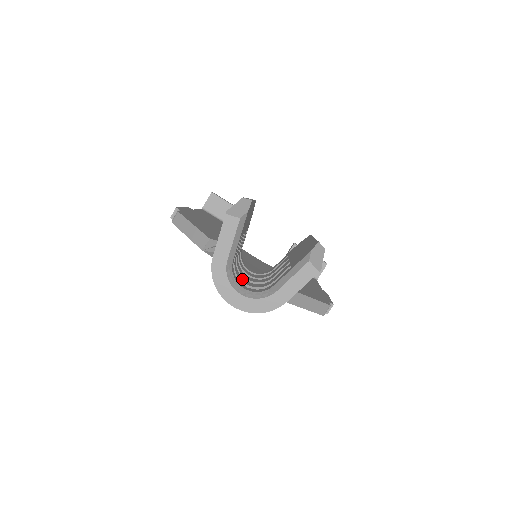
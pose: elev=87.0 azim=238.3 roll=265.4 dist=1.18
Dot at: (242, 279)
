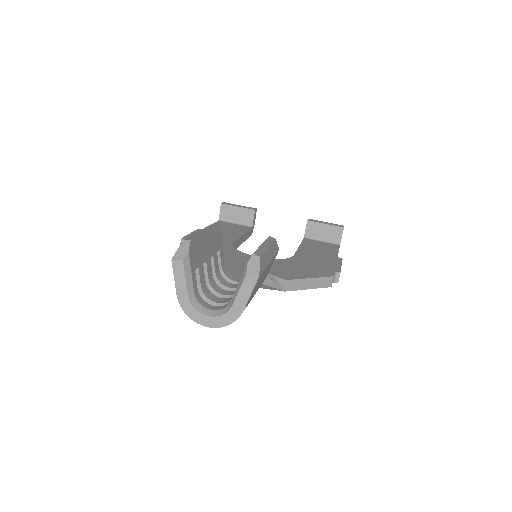
Dot at: (215, 299)
